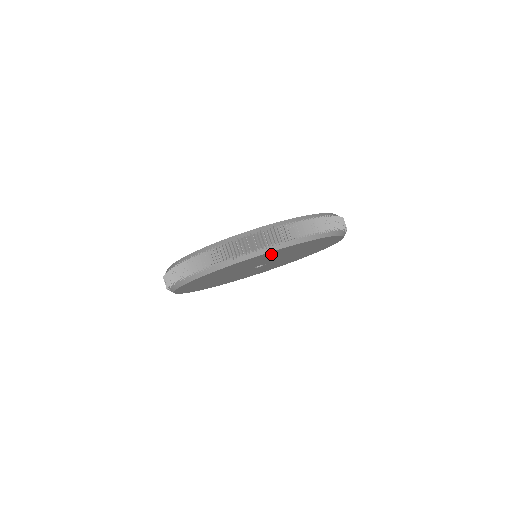
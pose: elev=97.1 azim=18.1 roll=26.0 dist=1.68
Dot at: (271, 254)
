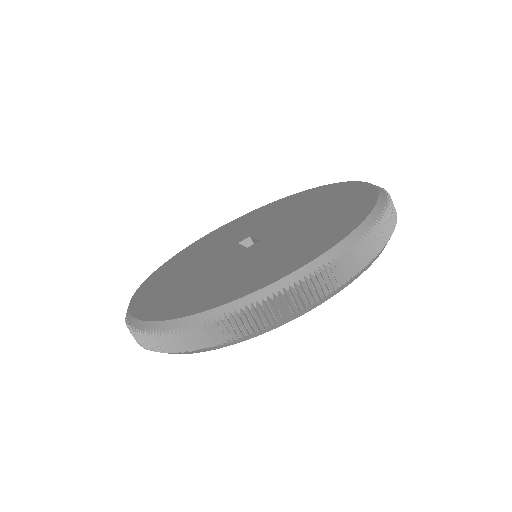
Dot at: occluded
